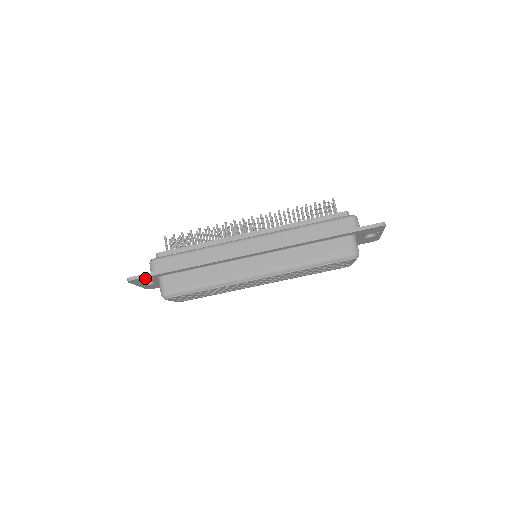
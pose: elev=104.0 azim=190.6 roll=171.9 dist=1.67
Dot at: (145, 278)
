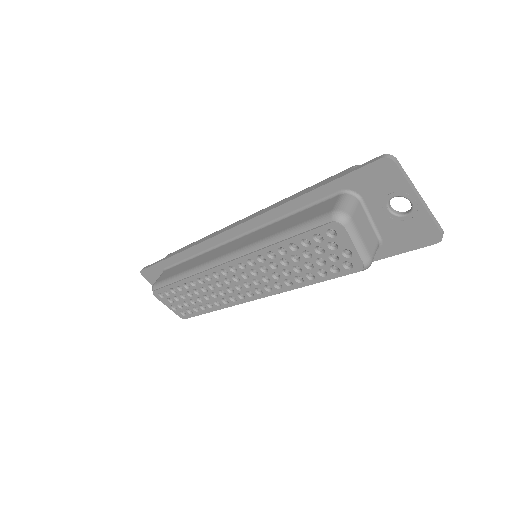
Dot at: (152, 271)
